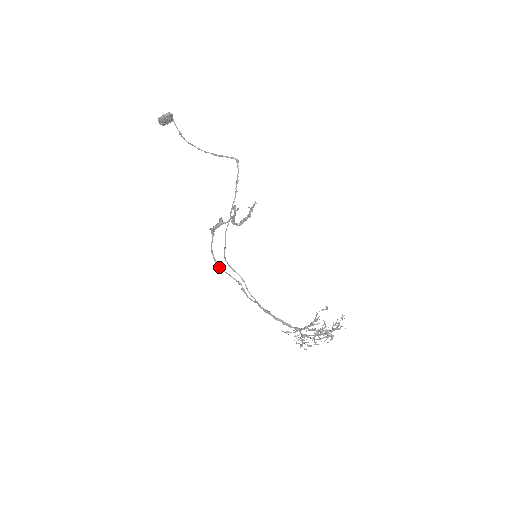
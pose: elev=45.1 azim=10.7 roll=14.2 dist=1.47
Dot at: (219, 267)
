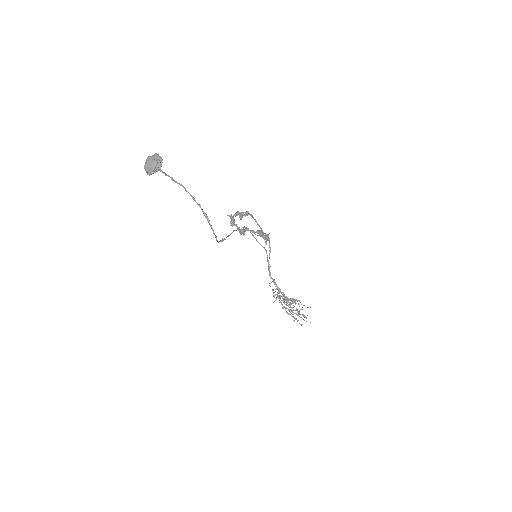
Dot at: occluded
